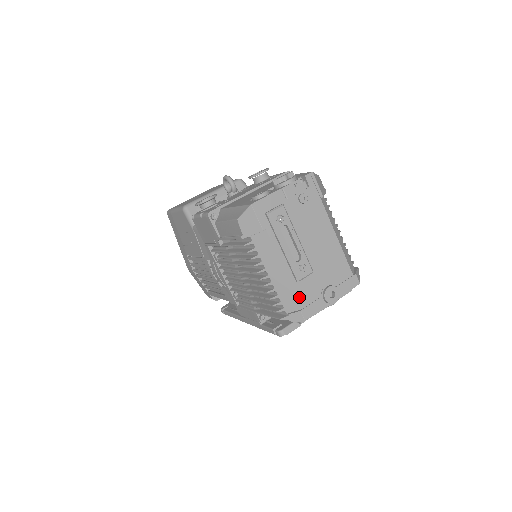
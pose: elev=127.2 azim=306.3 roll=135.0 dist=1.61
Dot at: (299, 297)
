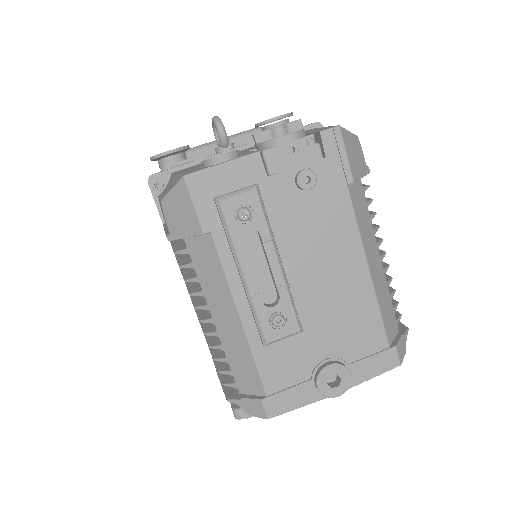
Dot at: (263, 373)
